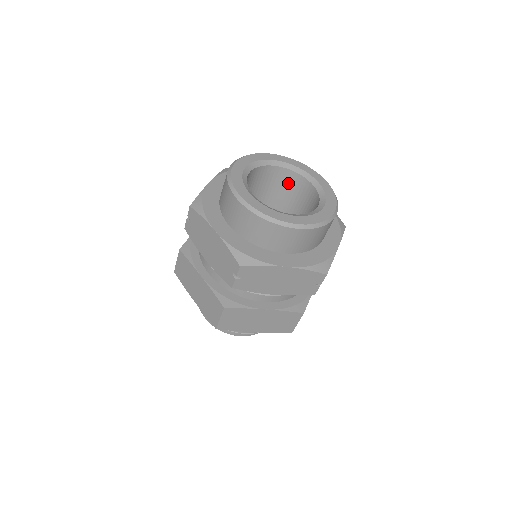
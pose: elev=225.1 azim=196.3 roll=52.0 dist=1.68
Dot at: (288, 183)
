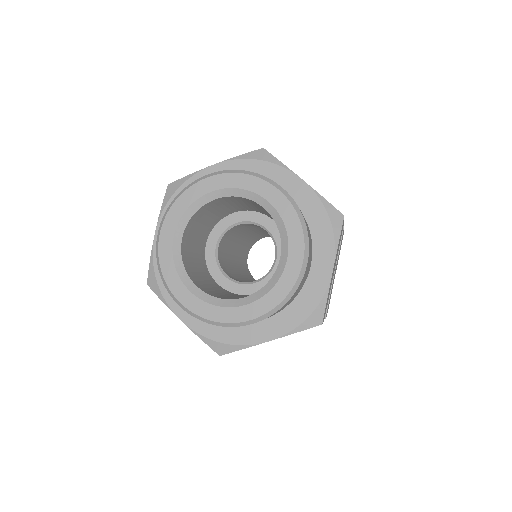
Dot at: occluded
